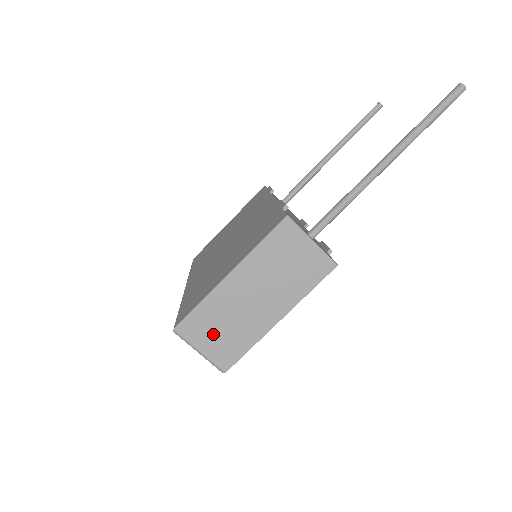
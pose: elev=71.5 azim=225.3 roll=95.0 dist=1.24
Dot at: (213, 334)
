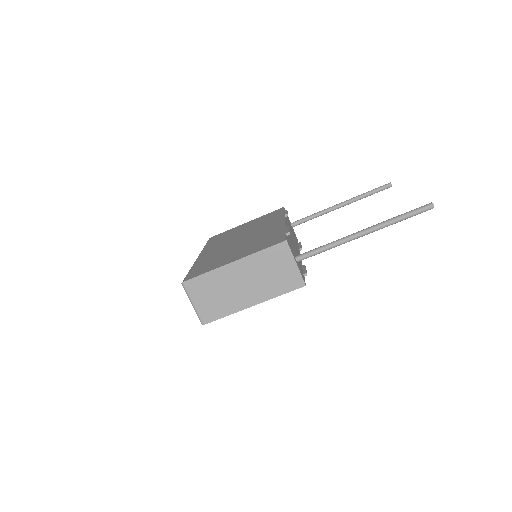
Dot at: (206, 296)
